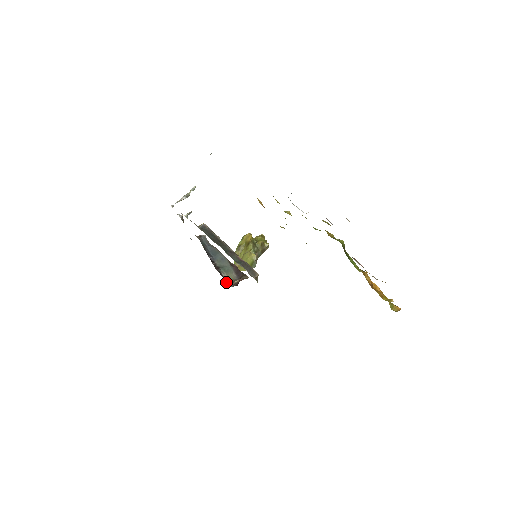
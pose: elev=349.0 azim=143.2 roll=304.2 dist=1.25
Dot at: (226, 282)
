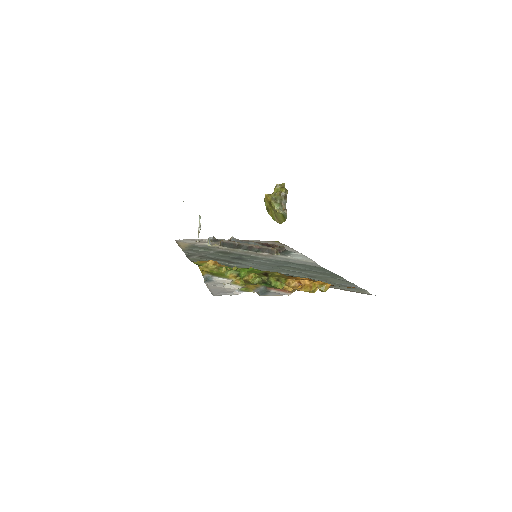
Dot at: occluded
